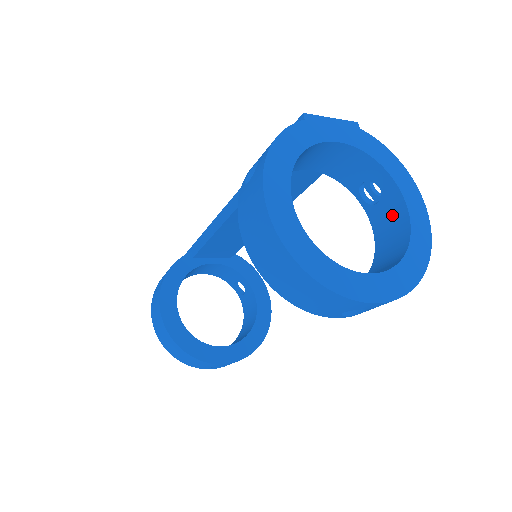
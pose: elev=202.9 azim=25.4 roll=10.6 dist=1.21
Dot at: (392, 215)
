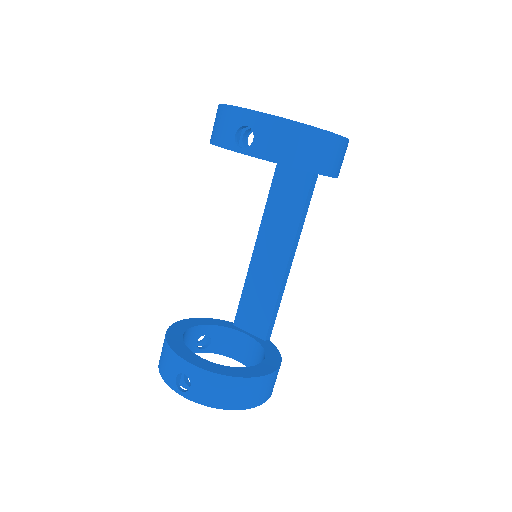
Dot at: occluded
